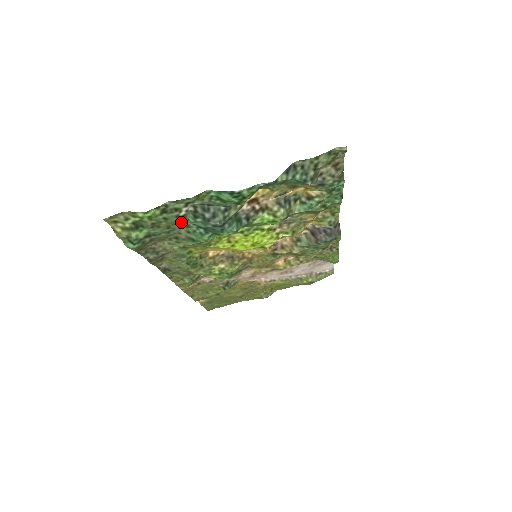
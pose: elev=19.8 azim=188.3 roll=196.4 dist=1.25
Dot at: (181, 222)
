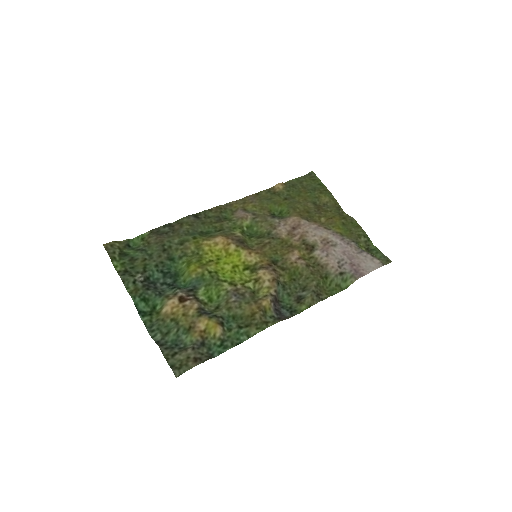
Dot at: (148, 267)
